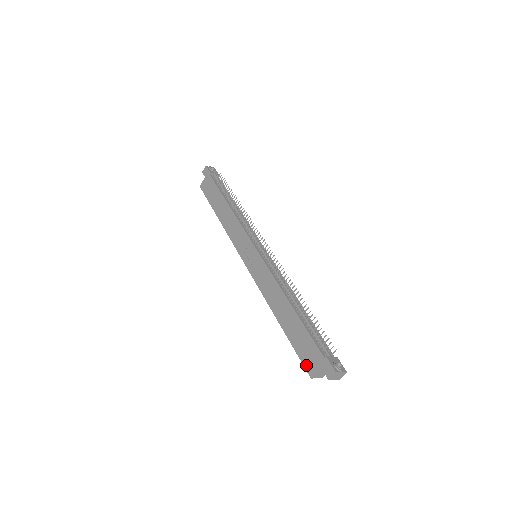
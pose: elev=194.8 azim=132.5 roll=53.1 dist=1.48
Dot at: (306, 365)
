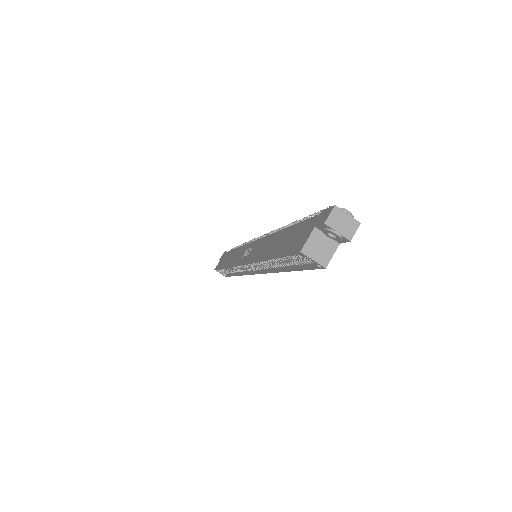
Dot at: (295, 248)
